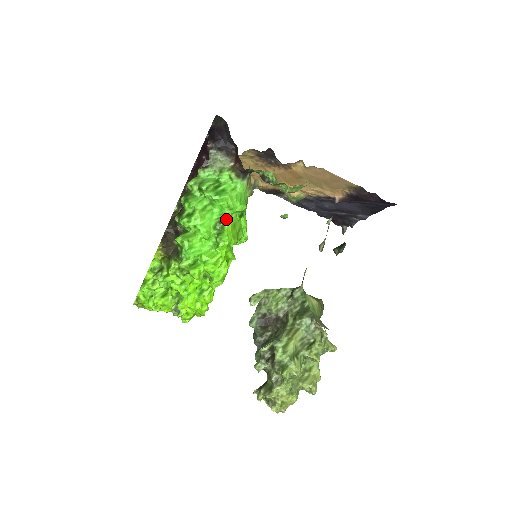
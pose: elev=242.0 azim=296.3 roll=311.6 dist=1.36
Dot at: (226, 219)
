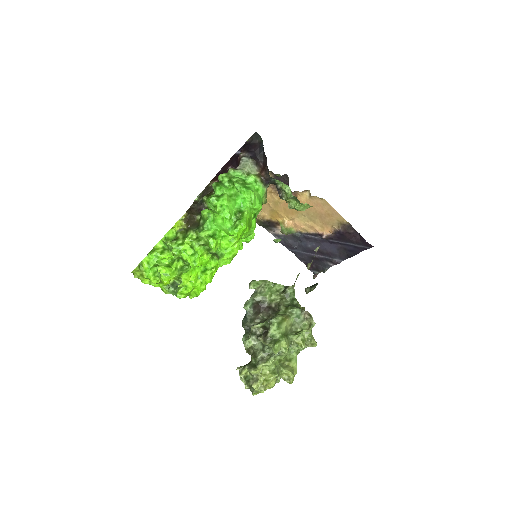
Dot at: (246, 210)
